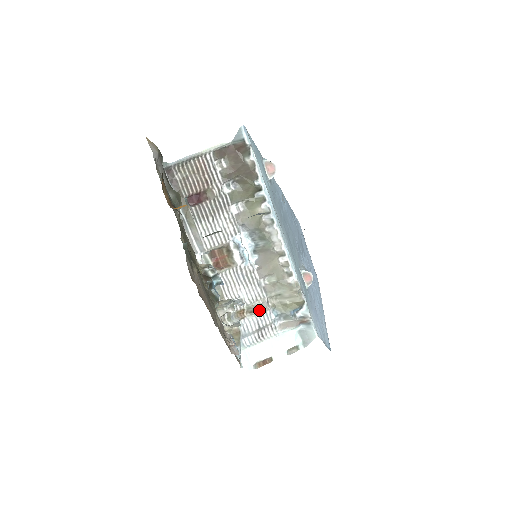
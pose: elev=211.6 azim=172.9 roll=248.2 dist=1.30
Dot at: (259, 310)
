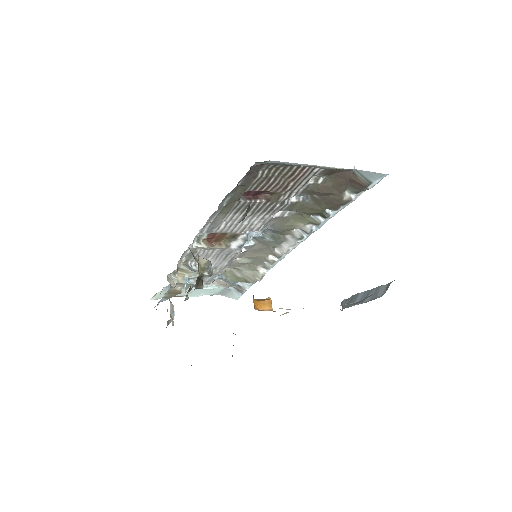
Dot at: occluded
